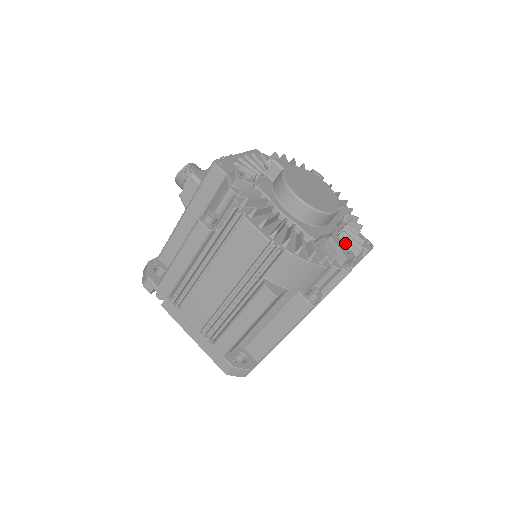
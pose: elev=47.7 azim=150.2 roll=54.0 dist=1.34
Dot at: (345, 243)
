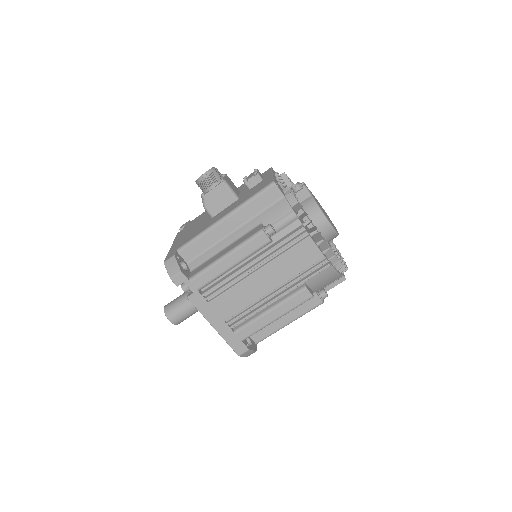
Dot at: occluded
